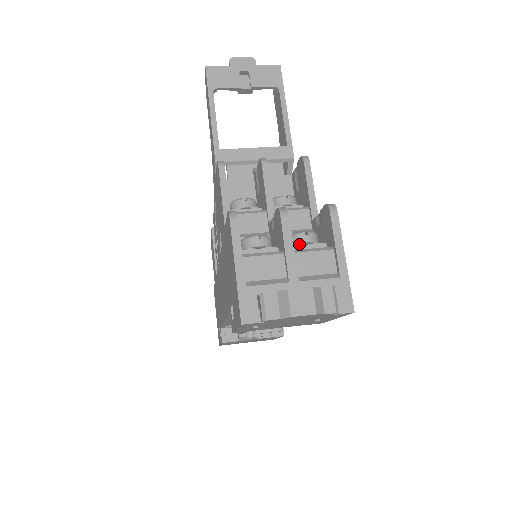
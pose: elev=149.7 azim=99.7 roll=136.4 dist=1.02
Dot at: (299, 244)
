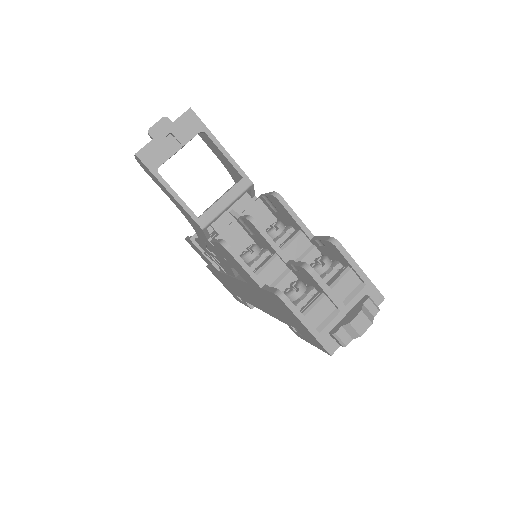
Dot at: (325, 276)
